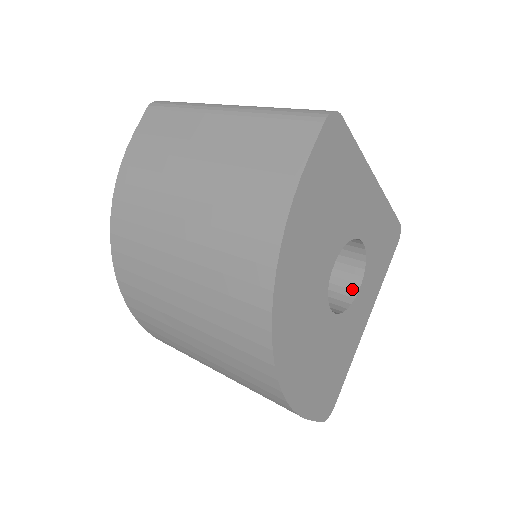
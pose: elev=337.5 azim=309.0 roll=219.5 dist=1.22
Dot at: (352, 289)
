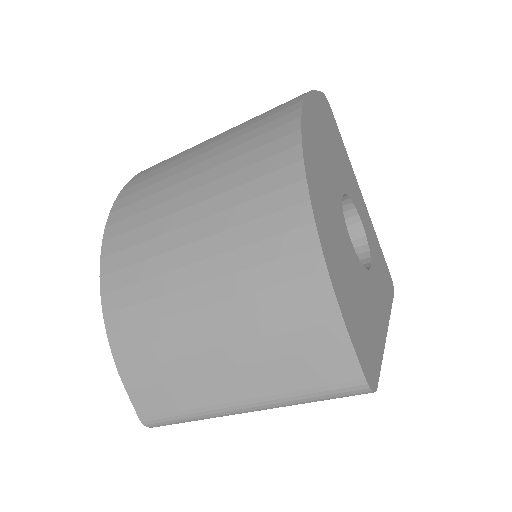
Dot at: occluded
